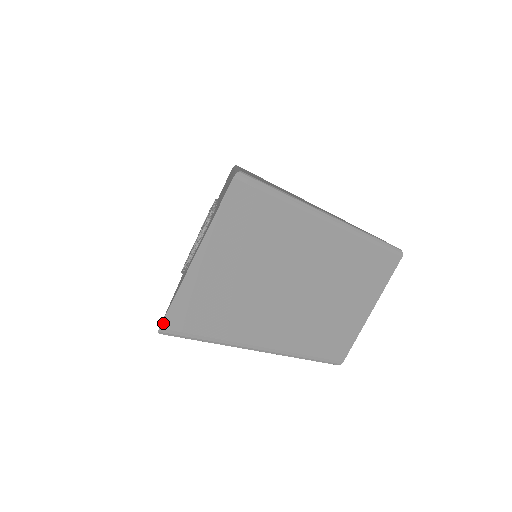
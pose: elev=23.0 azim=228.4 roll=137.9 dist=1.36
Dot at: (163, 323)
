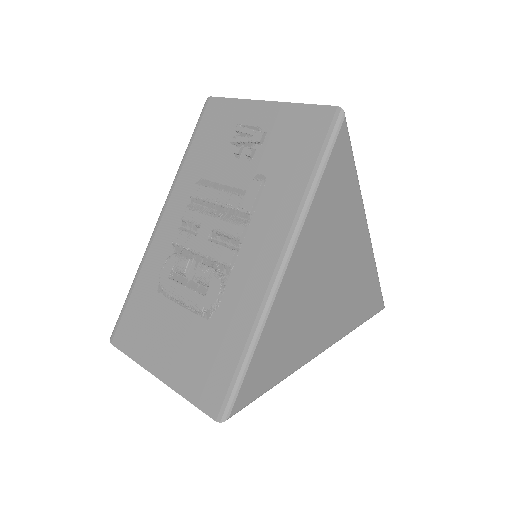
Dot at: (115, 345)
